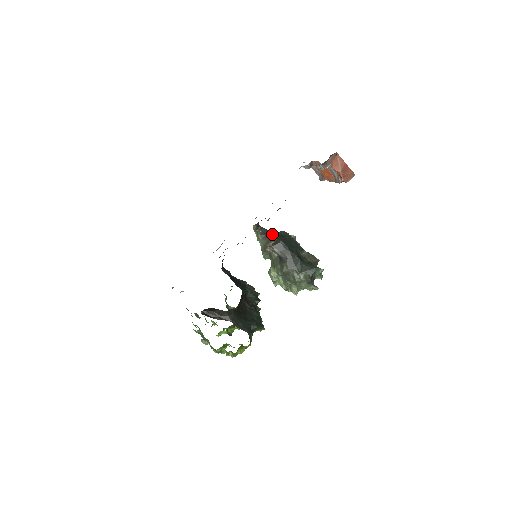
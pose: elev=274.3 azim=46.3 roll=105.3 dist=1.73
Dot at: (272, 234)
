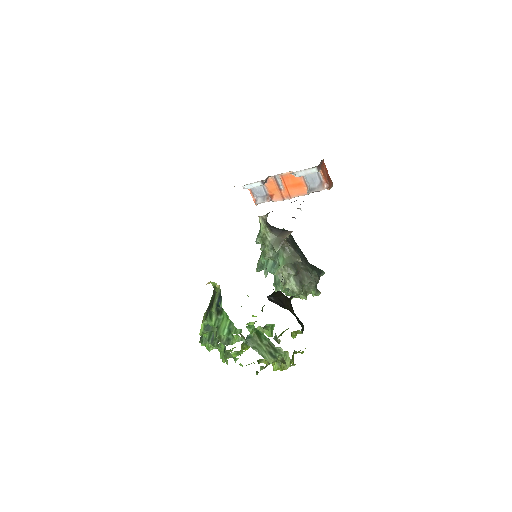
Dot at: (279, 229)
